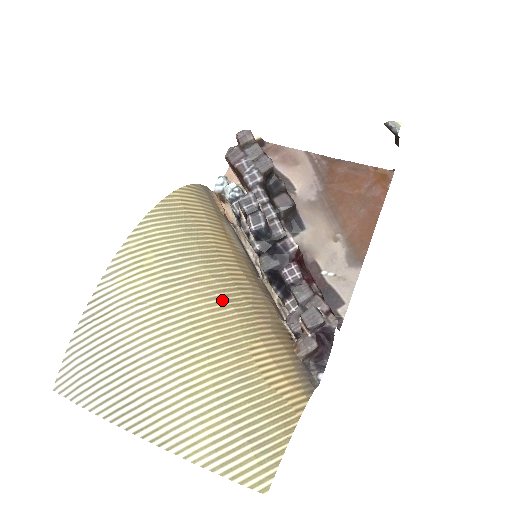
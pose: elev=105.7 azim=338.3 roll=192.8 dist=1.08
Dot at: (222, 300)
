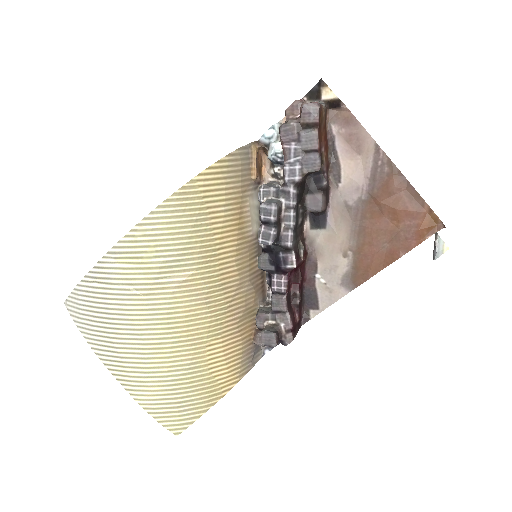
Dot at: (202, 302)
